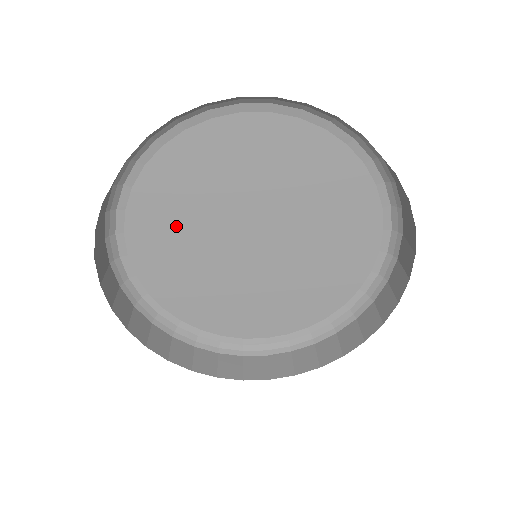
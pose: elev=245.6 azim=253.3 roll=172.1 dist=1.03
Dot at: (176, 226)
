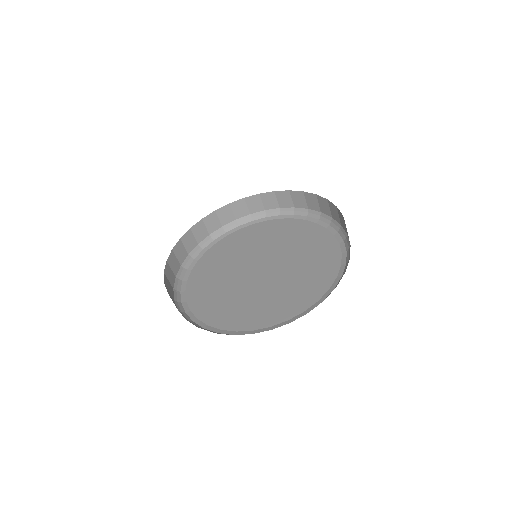
Dot at: (214, 284)
